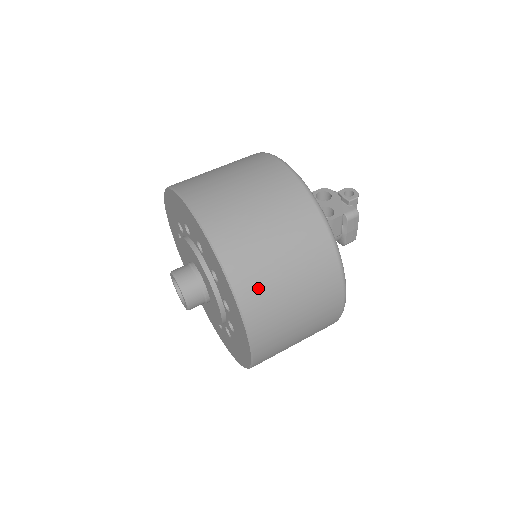
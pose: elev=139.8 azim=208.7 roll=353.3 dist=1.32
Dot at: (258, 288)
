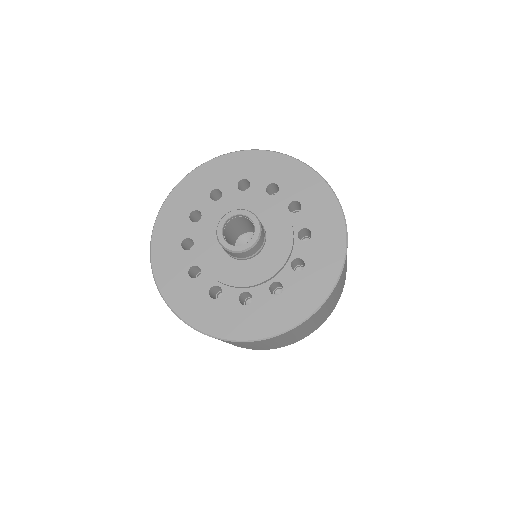
Dot at: occluded
